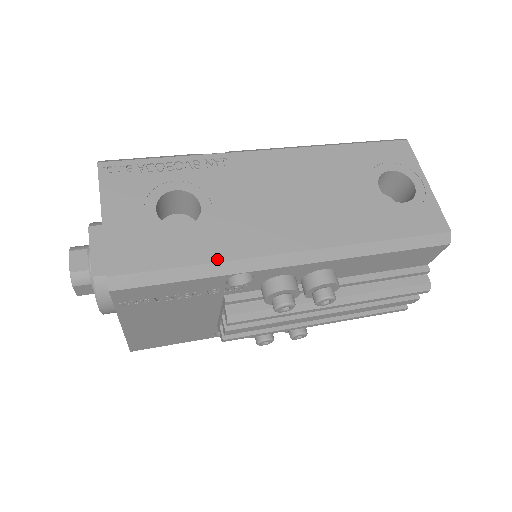
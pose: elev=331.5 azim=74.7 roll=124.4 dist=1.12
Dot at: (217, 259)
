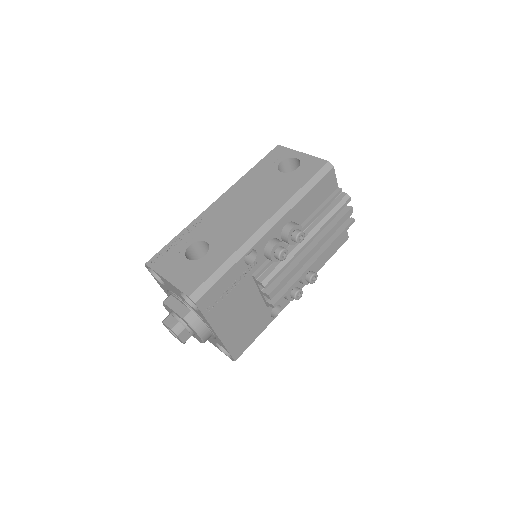
Dot at: (231, 253)
